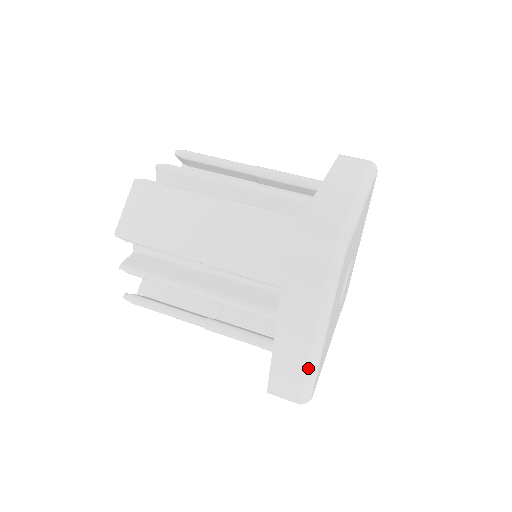
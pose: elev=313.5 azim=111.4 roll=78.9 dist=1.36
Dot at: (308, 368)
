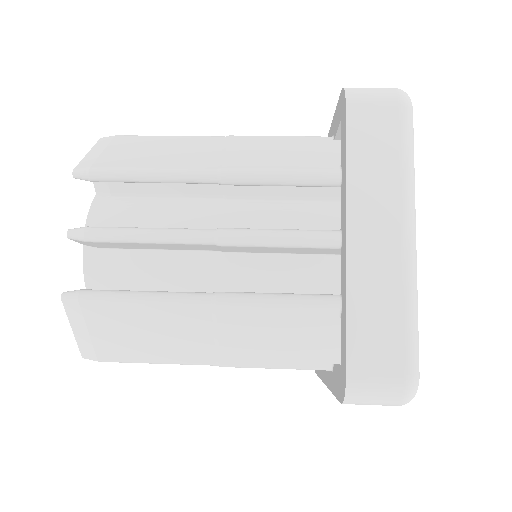
Dot at: (407, 289)
